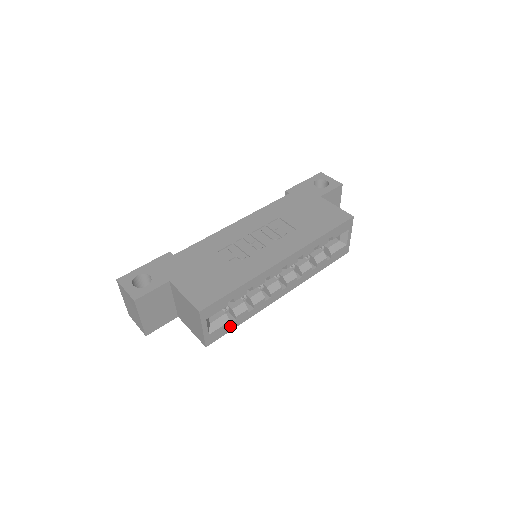
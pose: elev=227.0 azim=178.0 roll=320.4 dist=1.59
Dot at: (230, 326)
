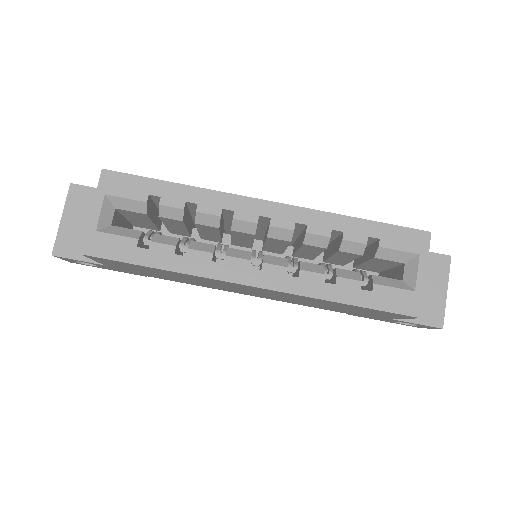
Dot at: (135, 252)
